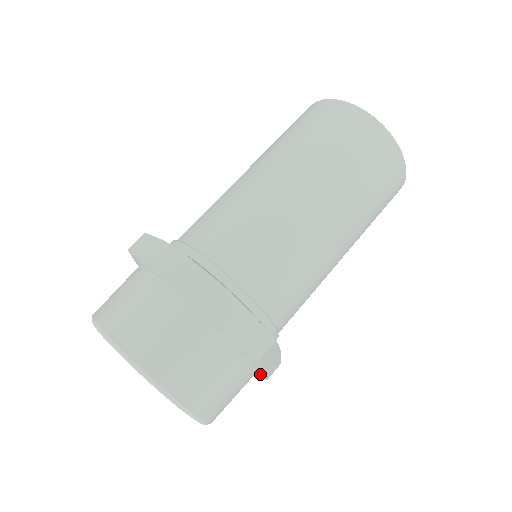
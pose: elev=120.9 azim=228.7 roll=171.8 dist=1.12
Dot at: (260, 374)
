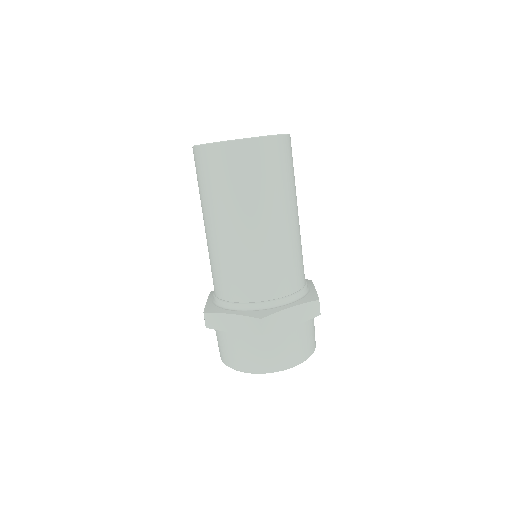
Dot at: occluded
